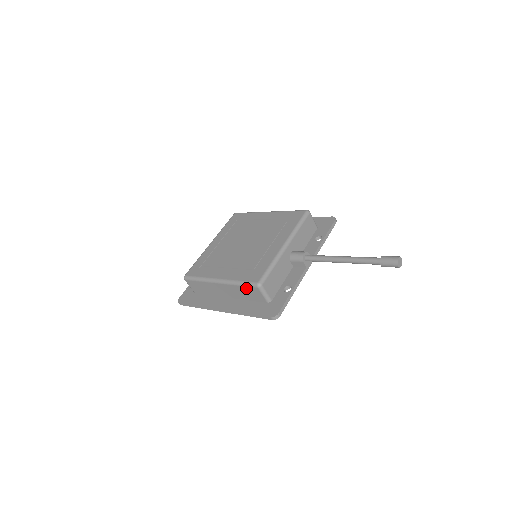
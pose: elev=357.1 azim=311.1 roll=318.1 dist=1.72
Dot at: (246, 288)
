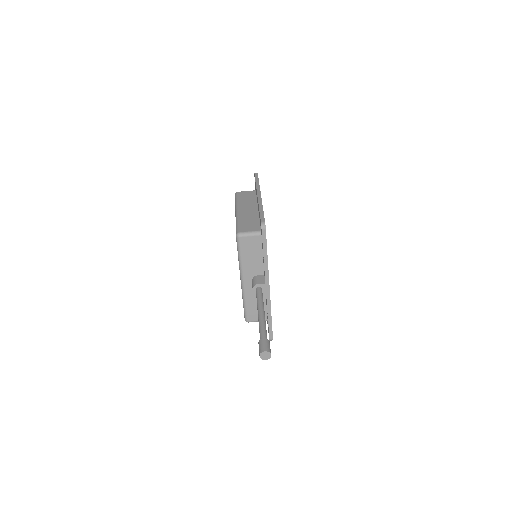
Dot at: occluded
